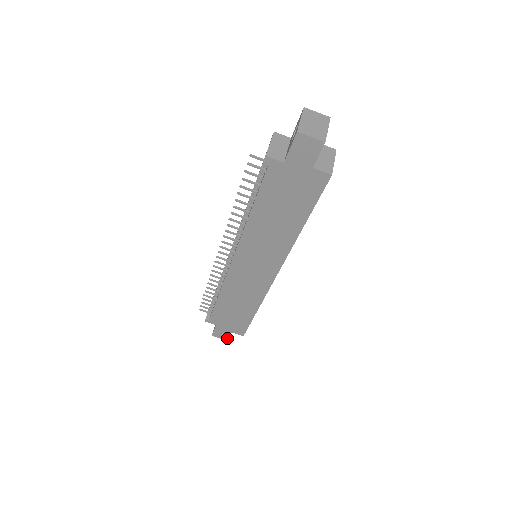
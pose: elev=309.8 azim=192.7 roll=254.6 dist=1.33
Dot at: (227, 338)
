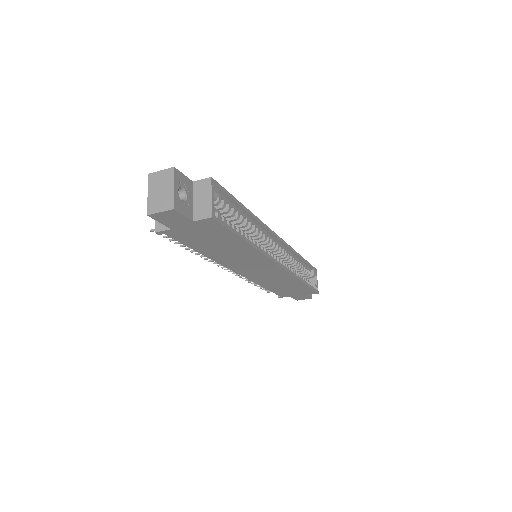
Dot at: (309, 298)
